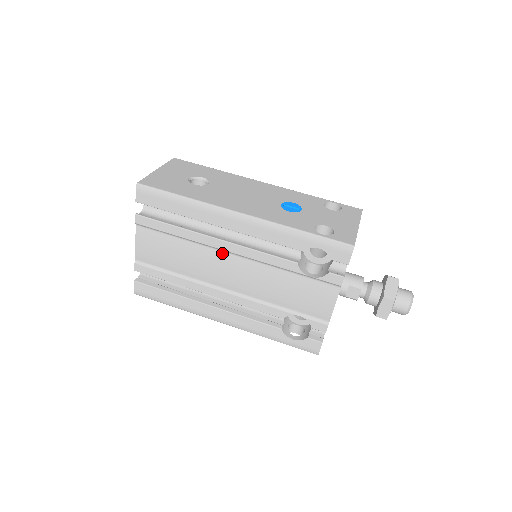
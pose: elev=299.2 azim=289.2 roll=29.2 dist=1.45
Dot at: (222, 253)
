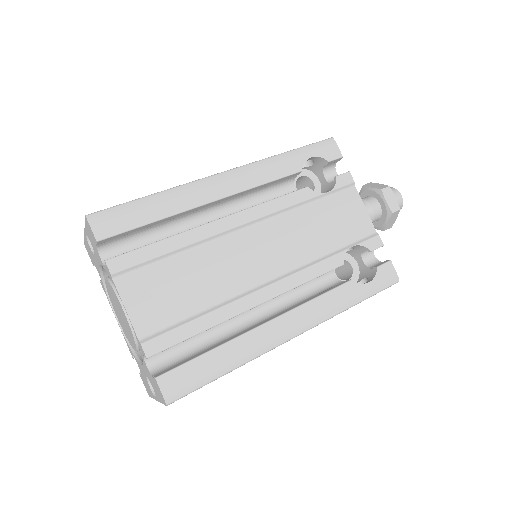
Dot at: (236, 235)
